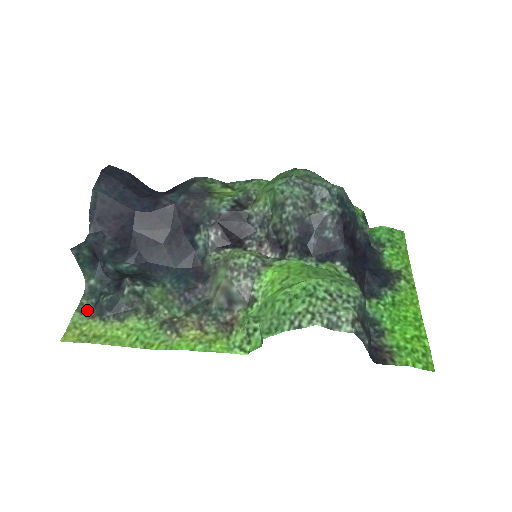
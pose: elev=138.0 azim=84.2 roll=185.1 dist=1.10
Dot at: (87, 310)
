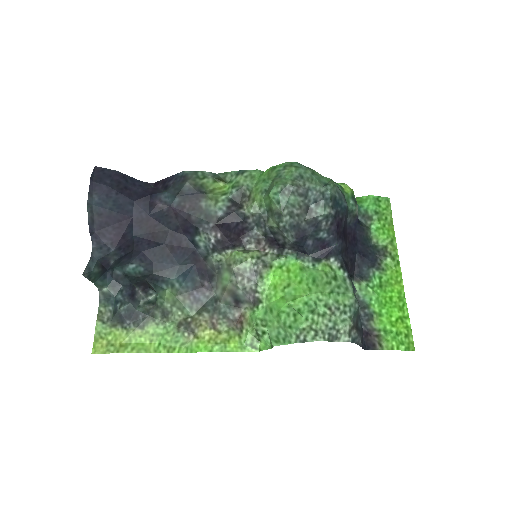
Dot at: (107, 318)
